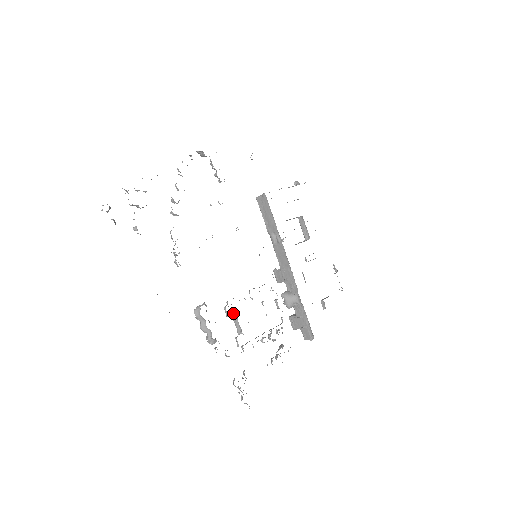
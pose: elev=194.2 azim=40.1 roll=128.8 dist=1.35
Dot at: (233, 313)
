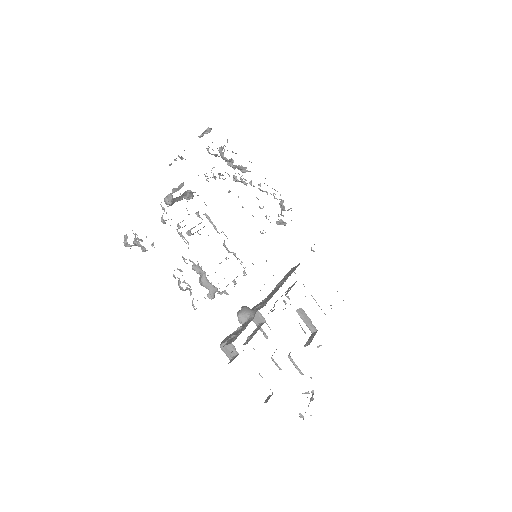
Dot at: occluded
